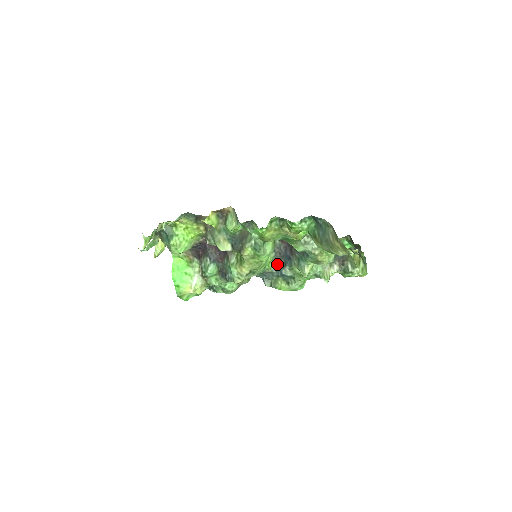
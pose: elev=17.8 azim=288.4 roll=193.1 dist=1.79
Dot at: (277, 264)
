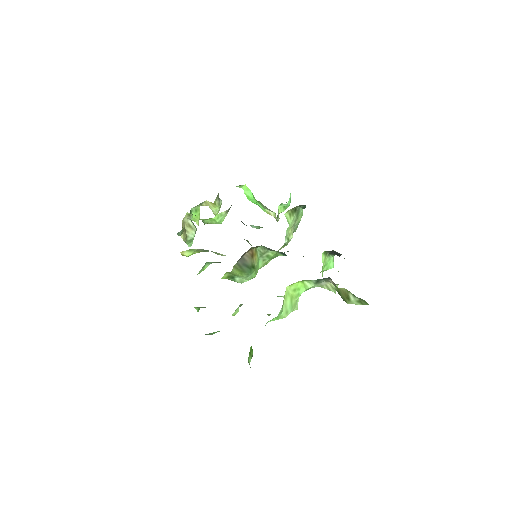
Dot at: (285, 254)
